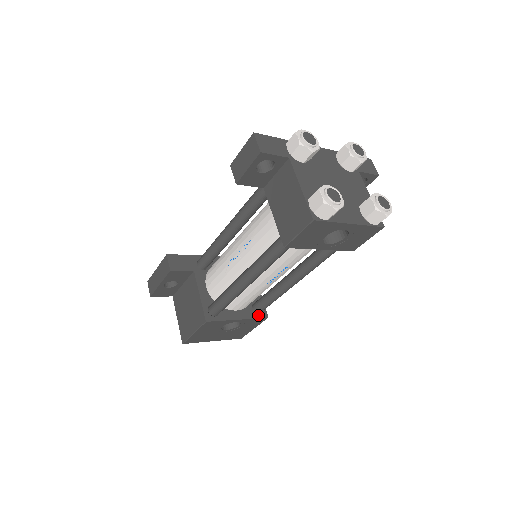
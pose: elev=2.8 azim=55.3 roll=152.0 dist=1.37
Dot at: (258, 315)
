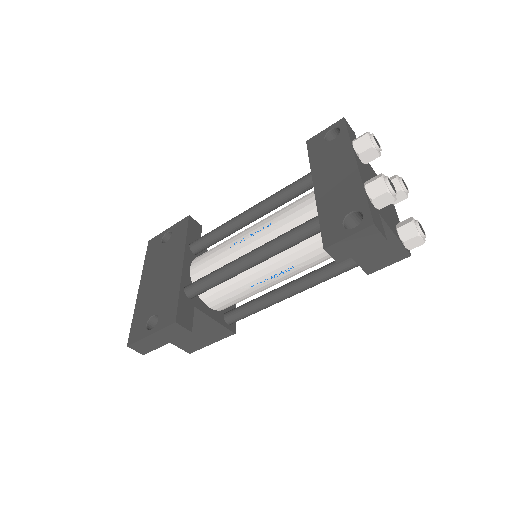
Dot at: occluded
